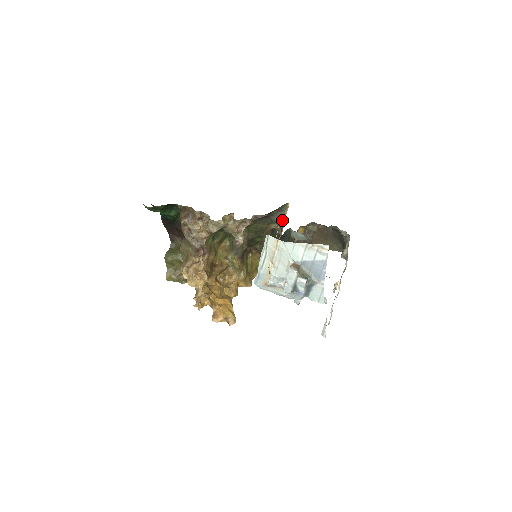
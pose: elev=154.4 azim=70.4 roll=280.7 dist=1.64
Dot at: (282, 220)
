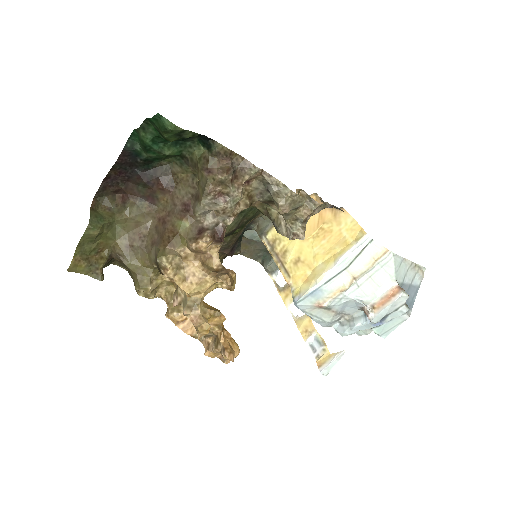
Dot at: occluded
